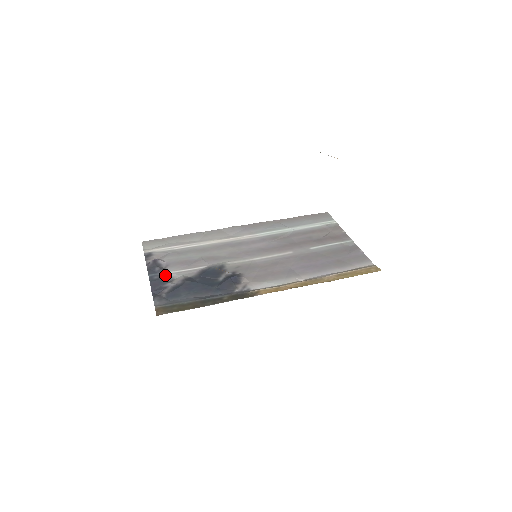
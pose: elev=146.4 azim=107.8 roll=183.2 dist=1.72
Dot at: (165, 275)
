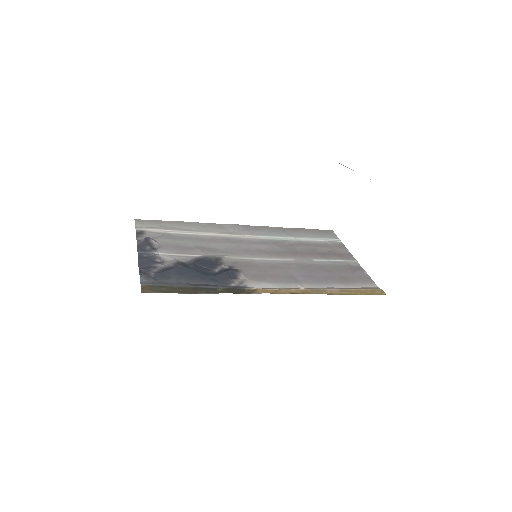
Dot at: (156, 255)
